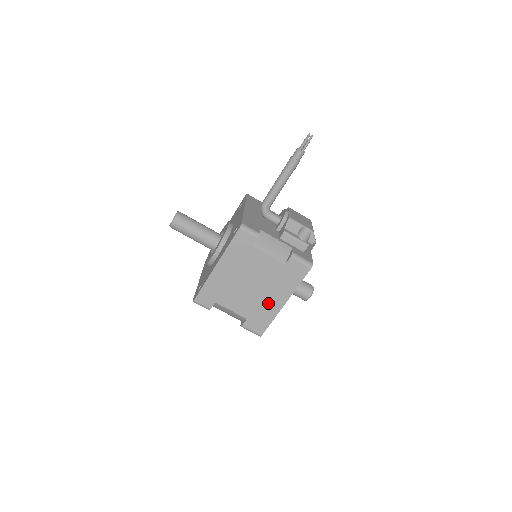
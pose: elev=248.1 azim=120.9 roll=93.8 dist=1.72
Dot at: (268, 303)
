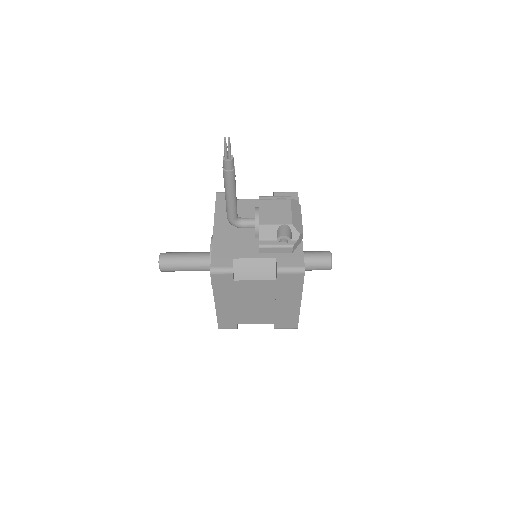
Dot at: (284, 308)
